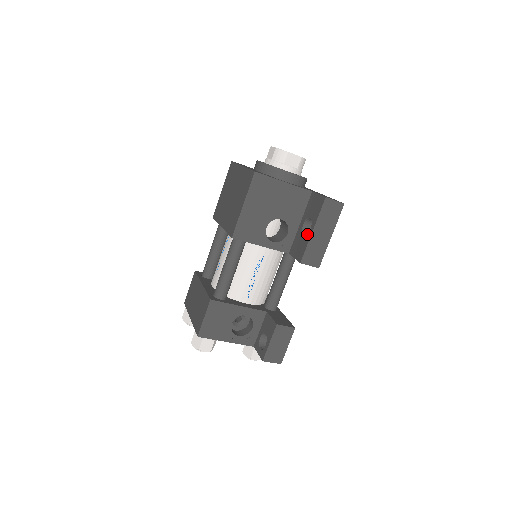
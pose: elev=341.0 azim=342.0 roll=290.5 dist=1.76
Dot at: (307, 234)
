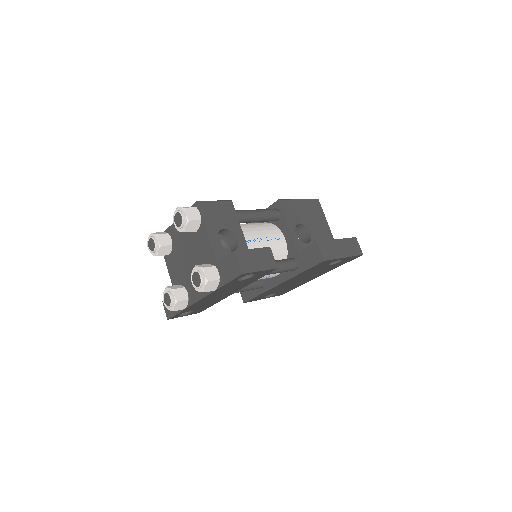
Dot at: occluded
